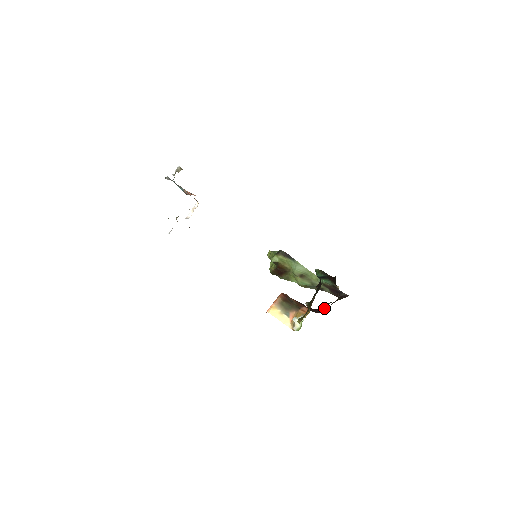
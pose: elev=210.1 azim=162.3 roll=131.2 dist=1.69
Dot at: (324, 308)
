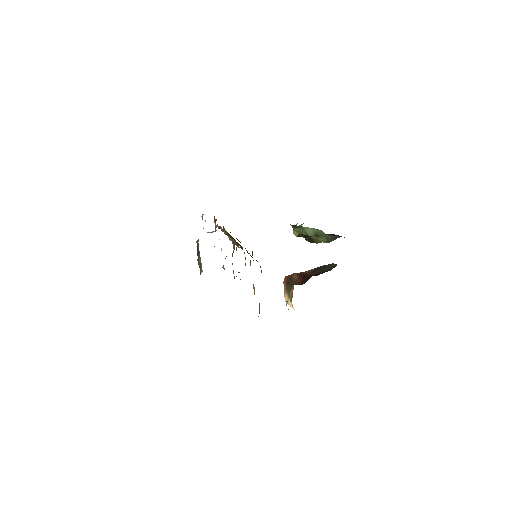
Dot at: occluded
